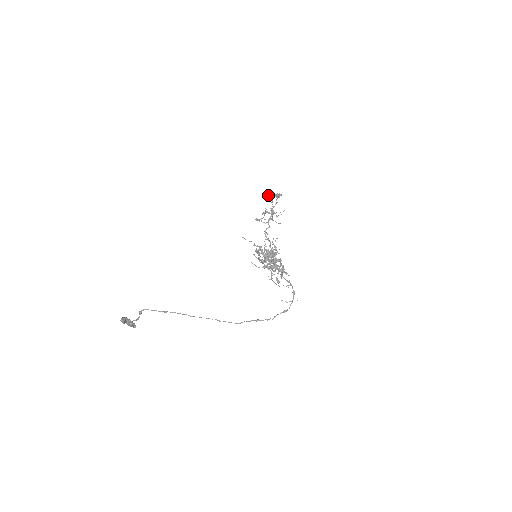
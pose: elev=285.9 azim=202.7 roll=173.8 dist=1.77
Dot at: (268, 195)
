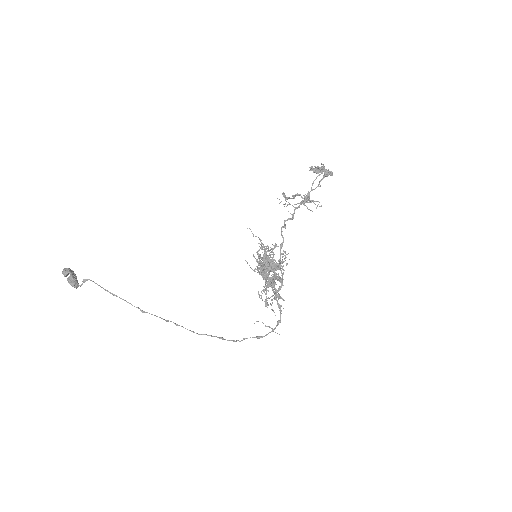
Dot at: (315, 166)
